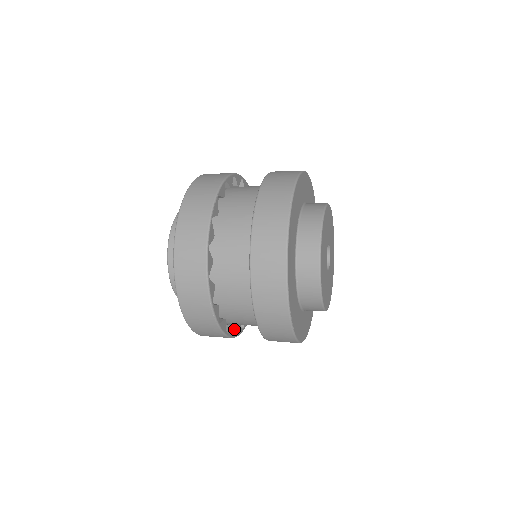
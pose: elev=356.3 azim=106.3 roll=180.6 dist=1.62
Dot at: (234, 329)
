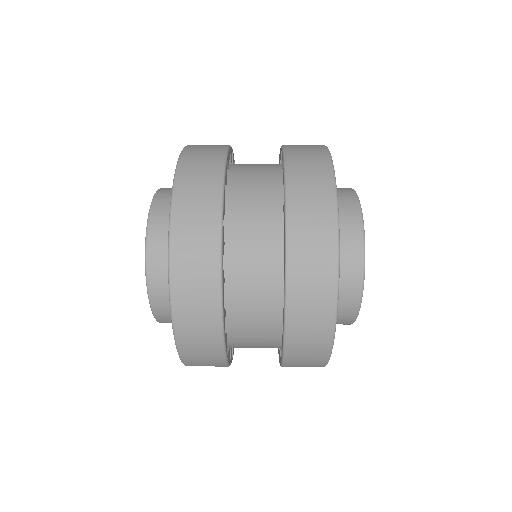
Dot at: occluded
